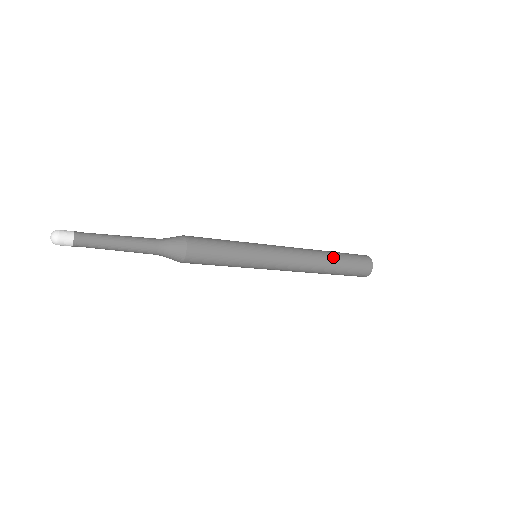
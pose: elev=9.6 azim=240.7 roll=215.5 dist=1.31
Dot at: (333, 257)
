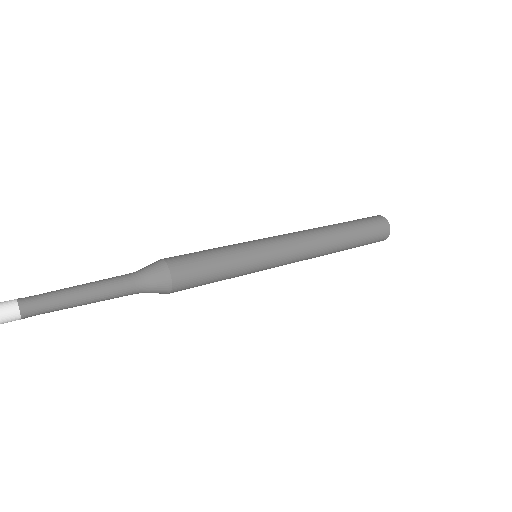
Dot at: (347, 237)
